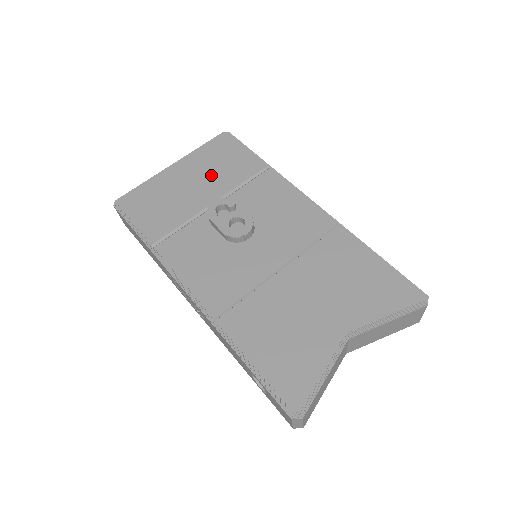
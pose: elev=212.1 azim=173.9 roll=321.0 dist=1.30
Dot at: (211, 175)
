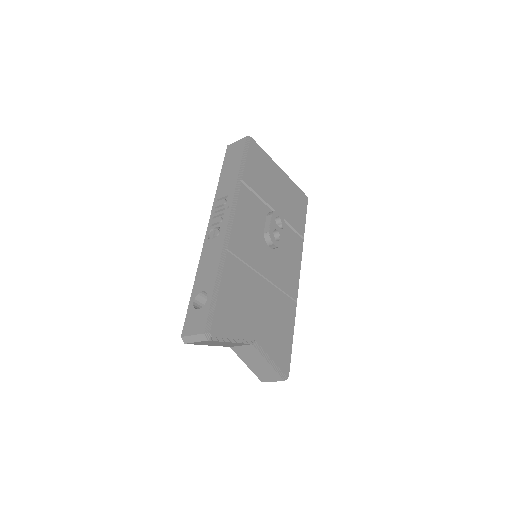
Dot at: (287, 201)
